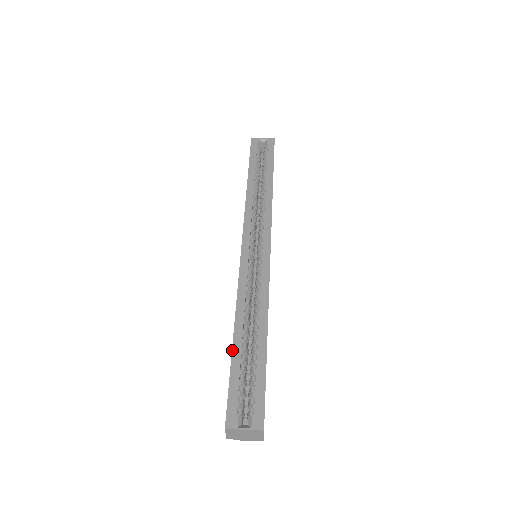
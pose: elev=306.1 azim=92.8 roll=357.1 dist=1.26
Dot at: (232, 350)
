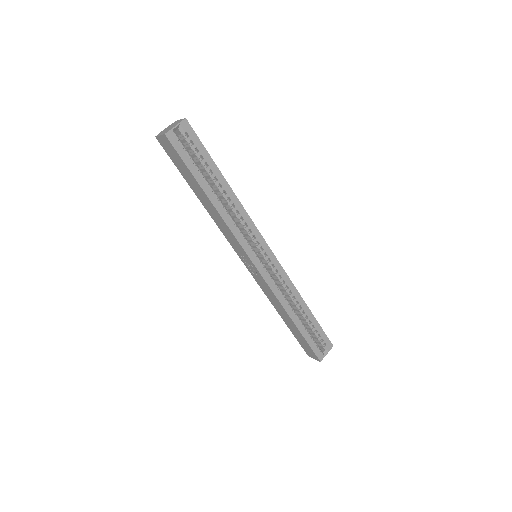
Dot at: (299, 330)
